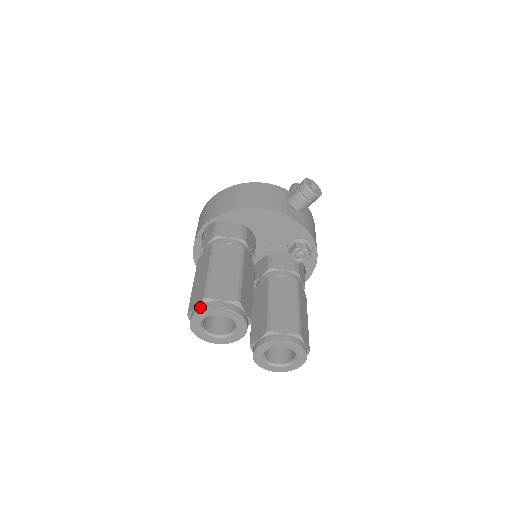
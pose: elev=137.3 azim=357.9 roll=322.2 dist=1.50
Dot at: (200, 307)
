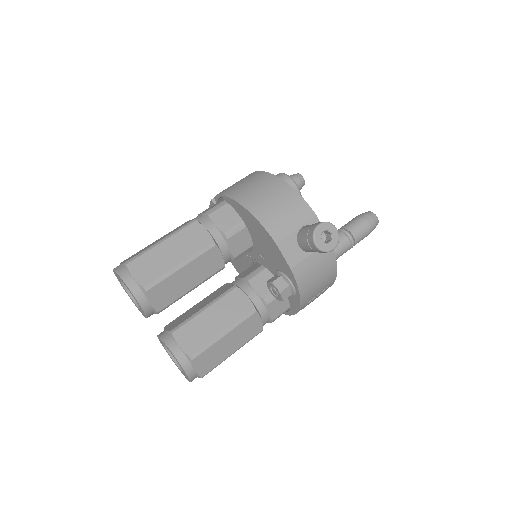
Dot at: (119, 267)
